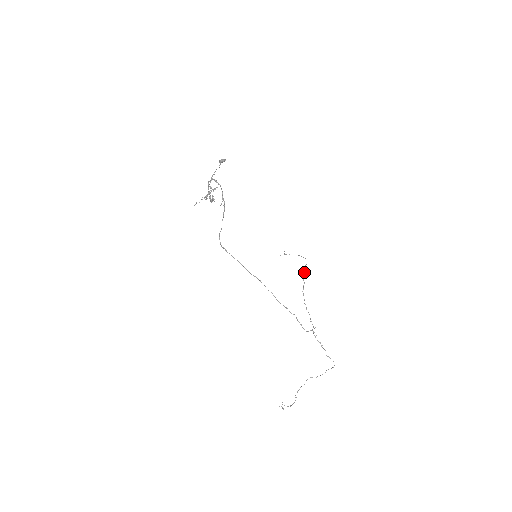
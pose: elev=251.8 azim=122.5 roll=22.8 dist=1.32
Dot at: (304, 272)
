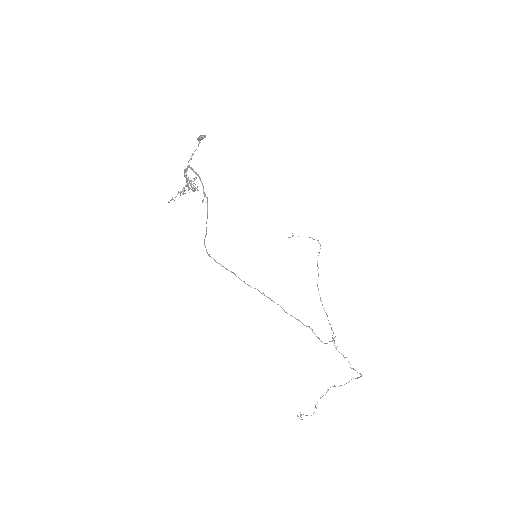
Dot at: occluded
